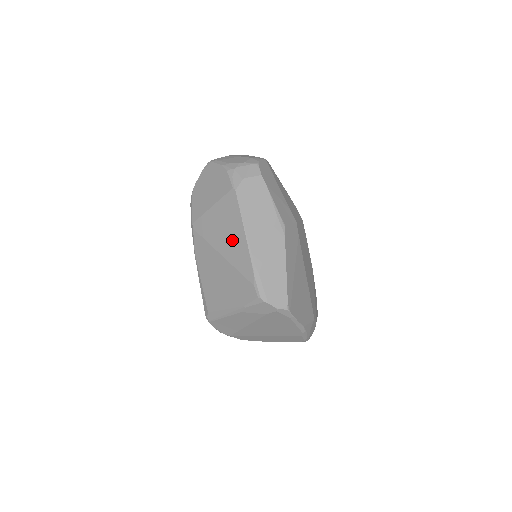
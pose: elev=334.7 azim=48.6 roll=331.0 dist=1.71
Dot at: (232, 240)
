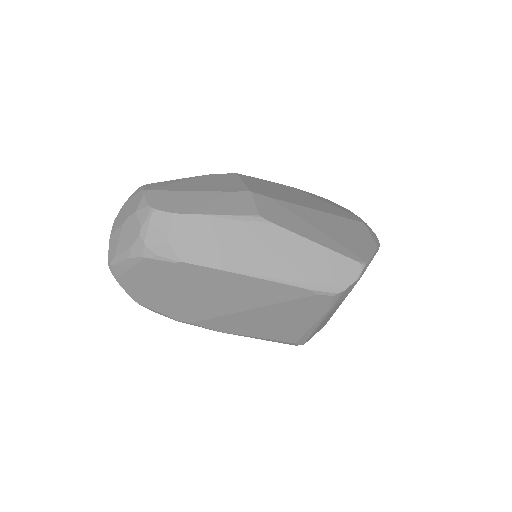
Dot at: (242, 292)
